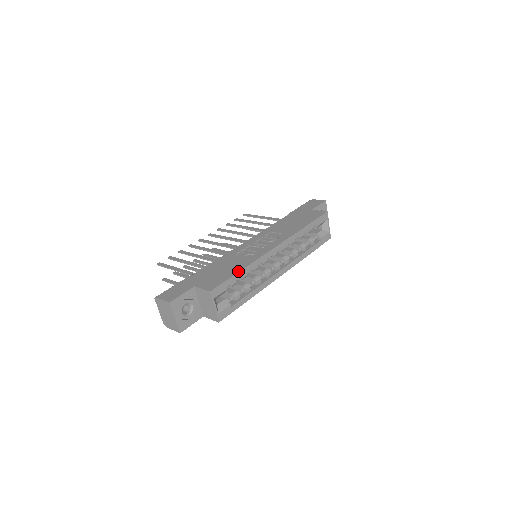
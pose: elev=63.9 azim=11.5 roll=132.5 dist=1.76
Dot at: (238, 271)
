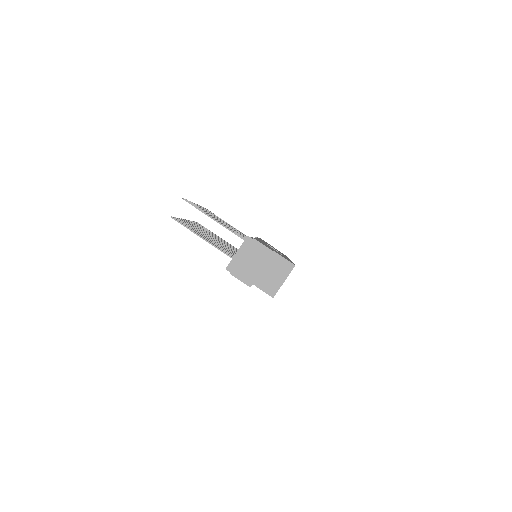
Dot at: (292, 262)
